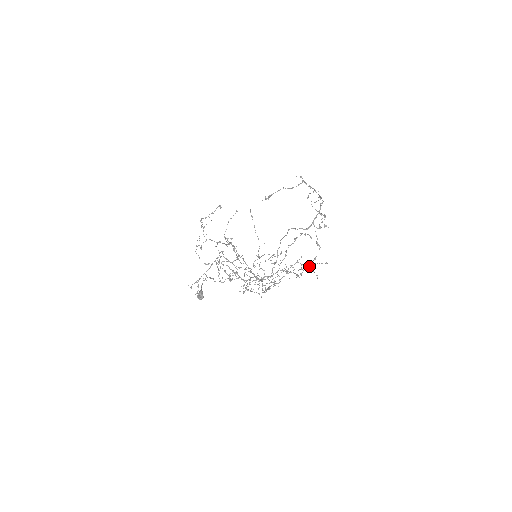
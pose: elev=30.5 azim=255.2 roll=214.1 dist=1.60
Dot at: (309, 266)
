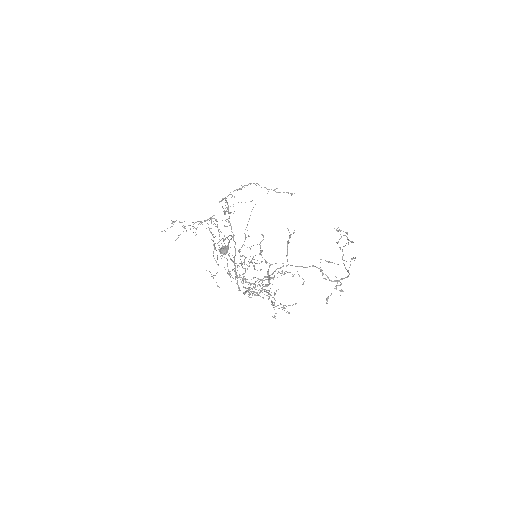
Dot at: occluded
